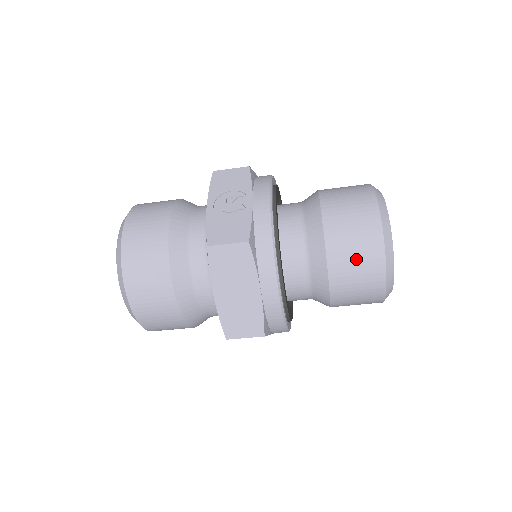
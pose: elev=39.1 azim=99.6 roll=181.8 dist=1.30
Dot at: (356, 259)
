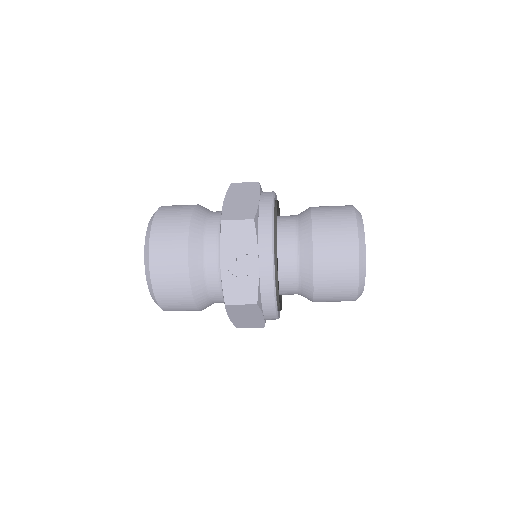
Dot at: (335, 295)
